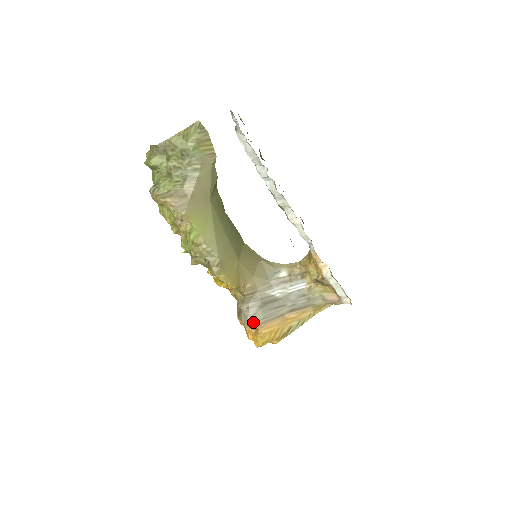
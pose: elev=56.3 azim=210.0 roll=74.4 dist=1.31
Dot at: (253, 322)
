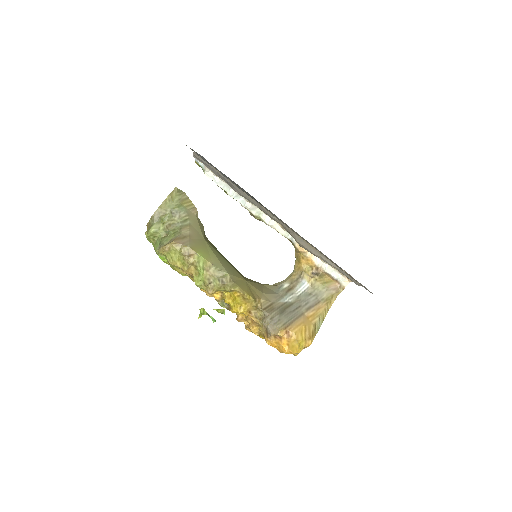
Dot at: (281, 326)
